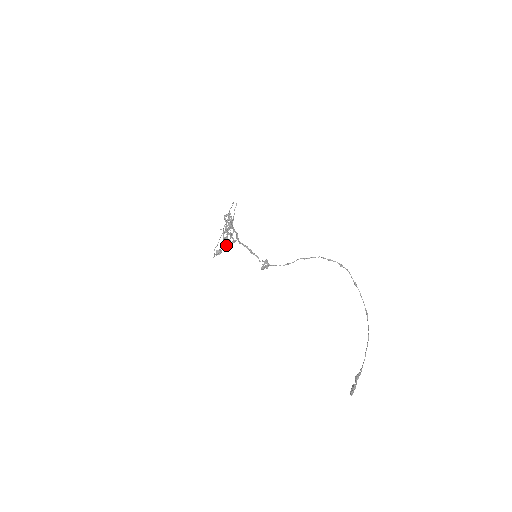
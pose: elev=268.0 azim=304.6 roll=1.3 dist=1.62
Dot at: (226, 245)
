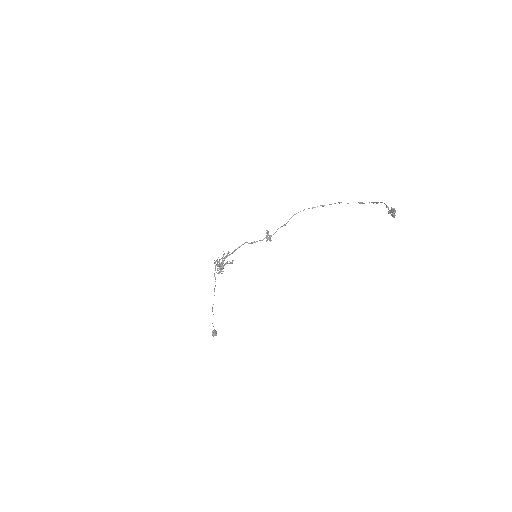
Dot at: (226, 262)
